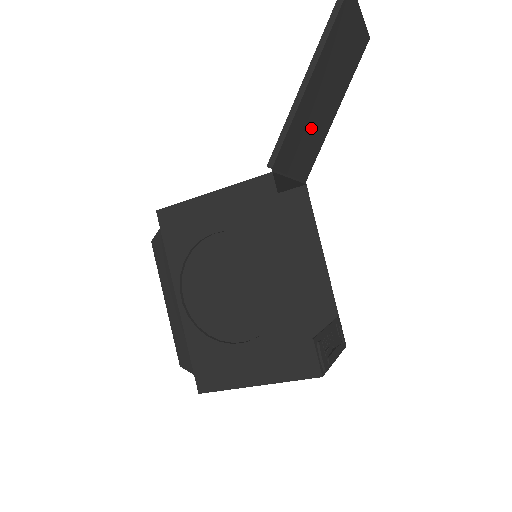
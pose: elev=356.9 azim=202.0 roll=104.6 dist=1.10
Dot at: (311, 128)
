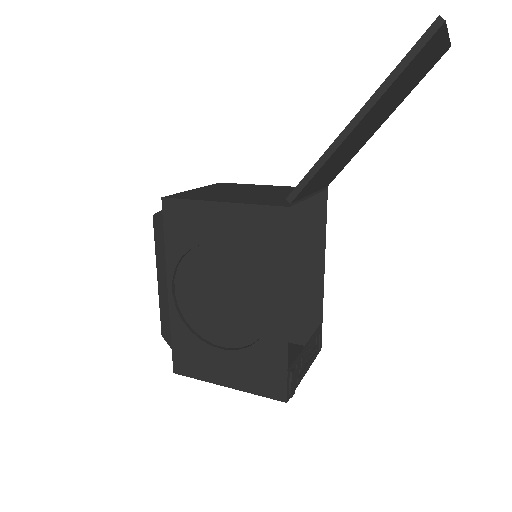
Dot at: (347, 151)
